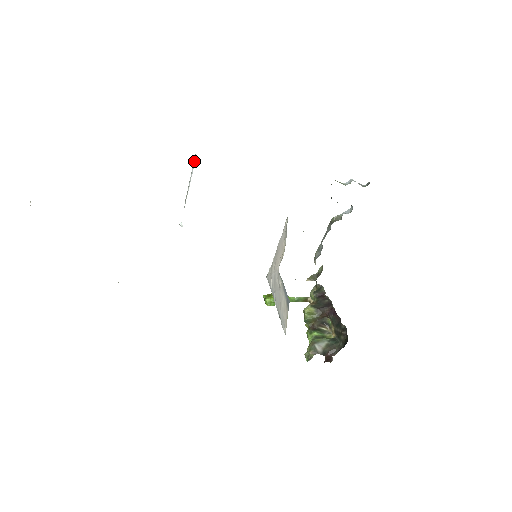
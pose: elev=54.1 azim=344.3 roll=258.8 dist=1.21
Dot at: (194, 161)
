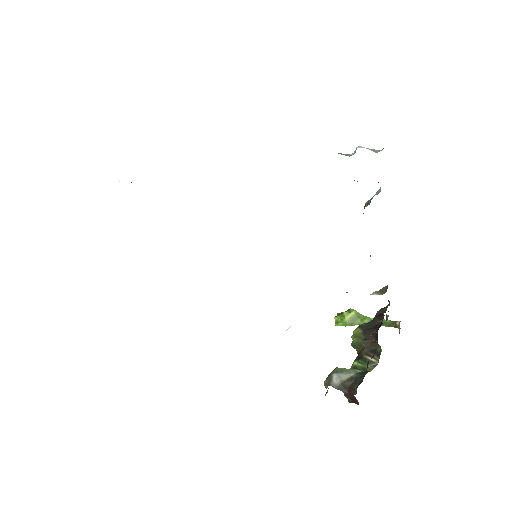
Dot at: occluded
